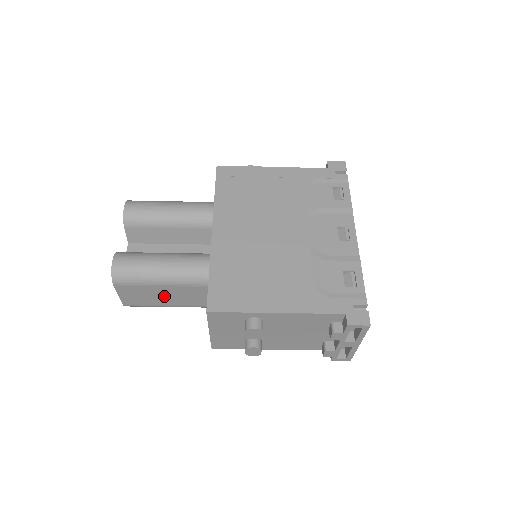
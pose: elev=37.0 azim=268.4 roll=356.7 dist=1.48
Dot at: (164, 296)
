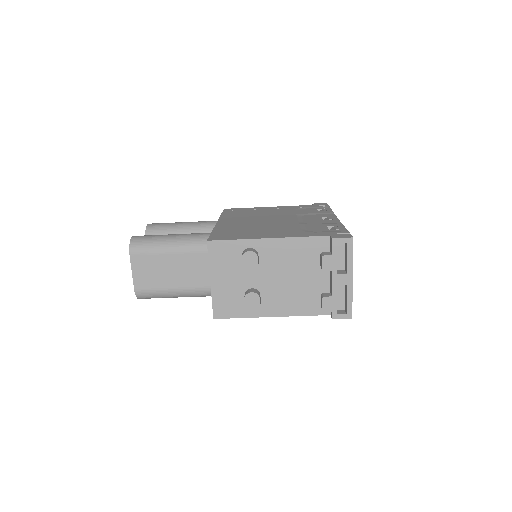
Dot at: (172, 271)
